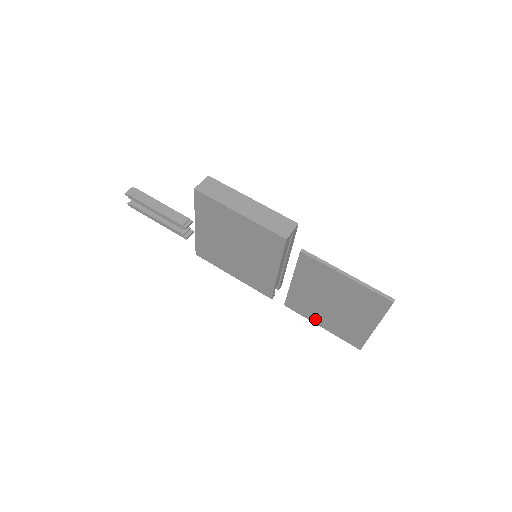
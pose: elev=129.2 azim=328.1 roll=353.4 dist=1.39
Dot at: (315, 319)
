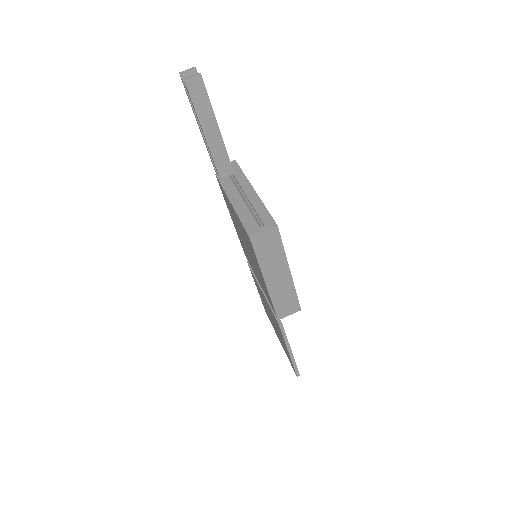
Dot at: (257, 288)
